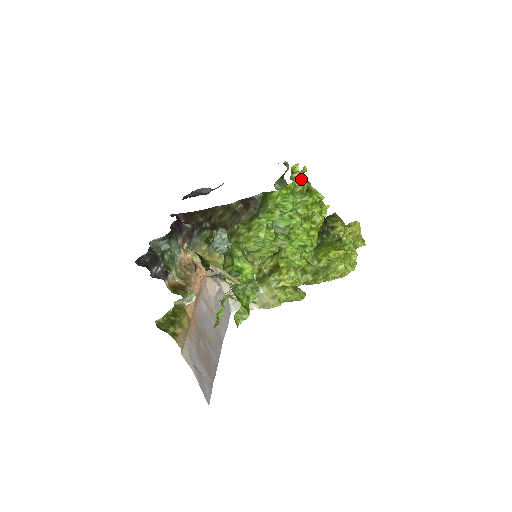
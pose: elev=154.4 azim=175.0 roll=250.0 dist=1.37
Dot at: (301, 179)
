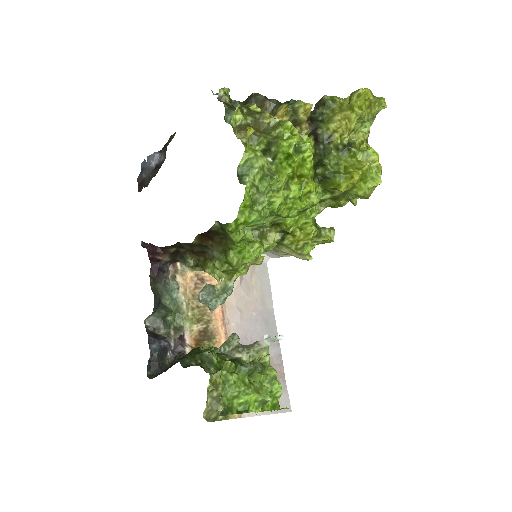
Dot at: (253, 162)
